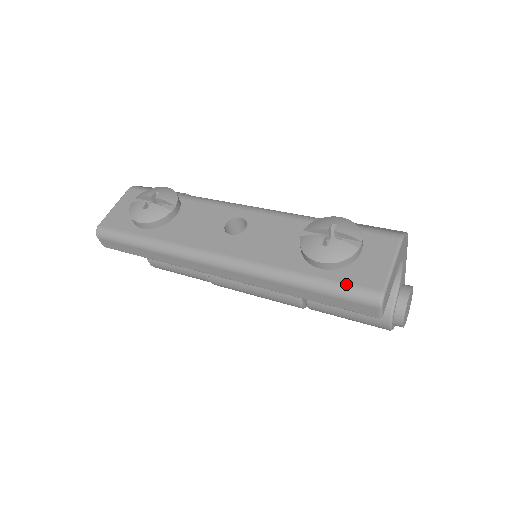
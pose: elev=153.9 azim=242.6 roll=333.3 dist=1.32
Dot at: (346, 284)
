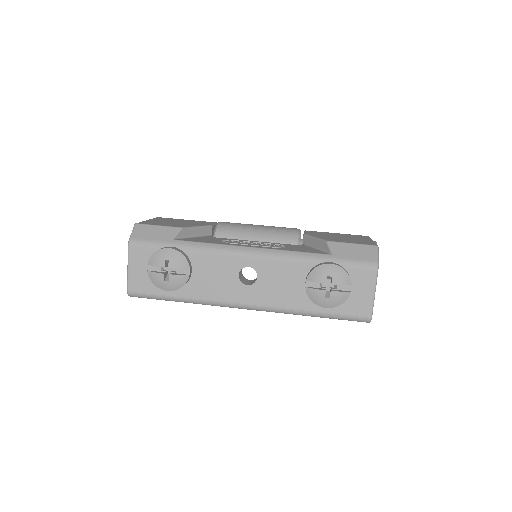
Dot at: (346, 316)
